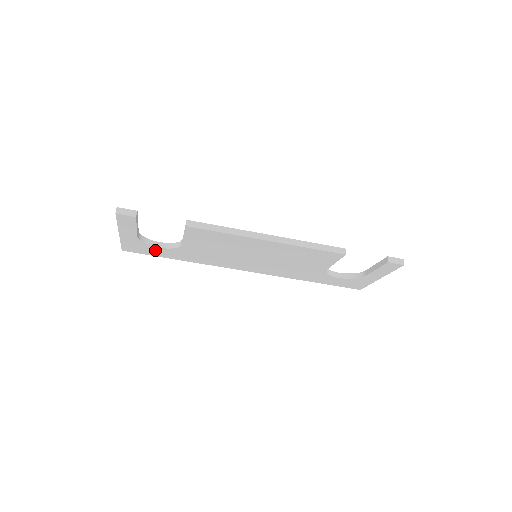
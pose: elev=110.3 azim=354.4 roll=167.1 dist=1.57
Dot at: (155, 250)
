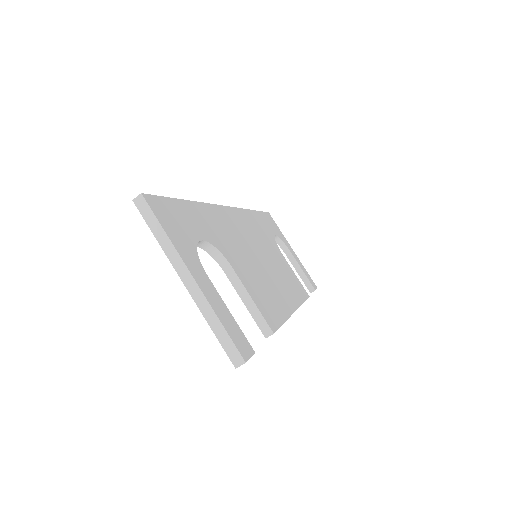
Dot at: occluded
